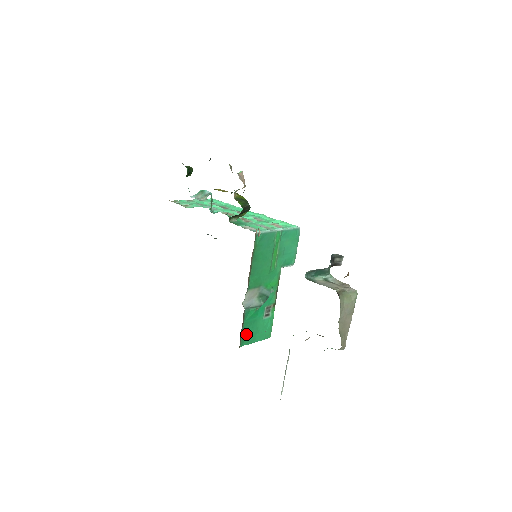
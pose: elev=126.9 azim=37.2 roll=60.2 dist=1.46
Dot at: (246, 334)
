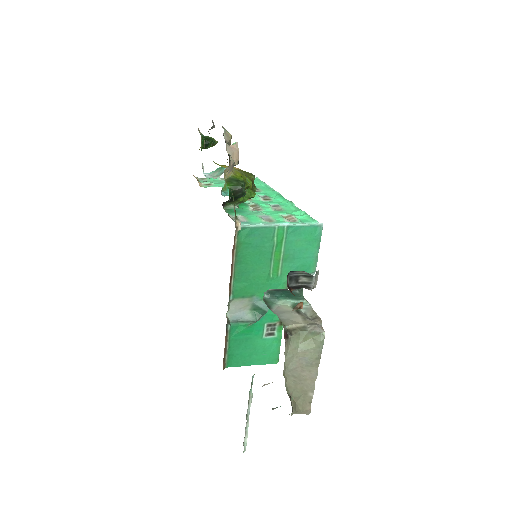
Dot at: (235, 353)
